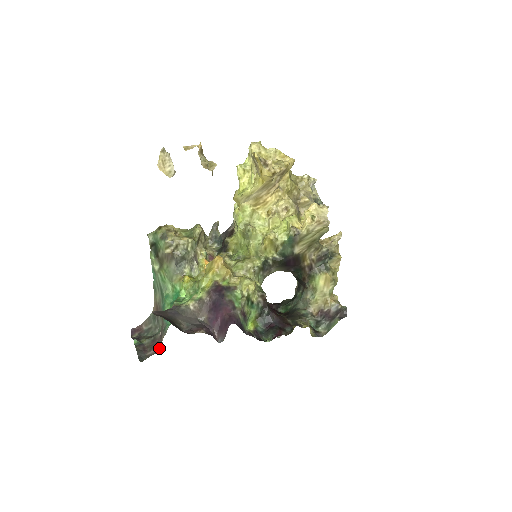
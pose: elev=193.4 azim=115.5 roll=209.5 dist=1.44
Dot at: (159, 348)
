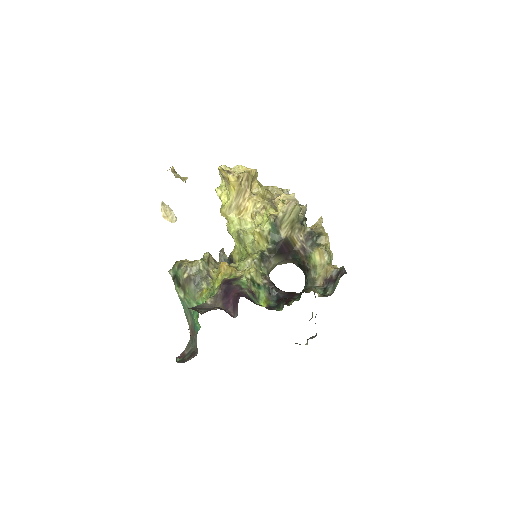
Dot at: (196, 354)
